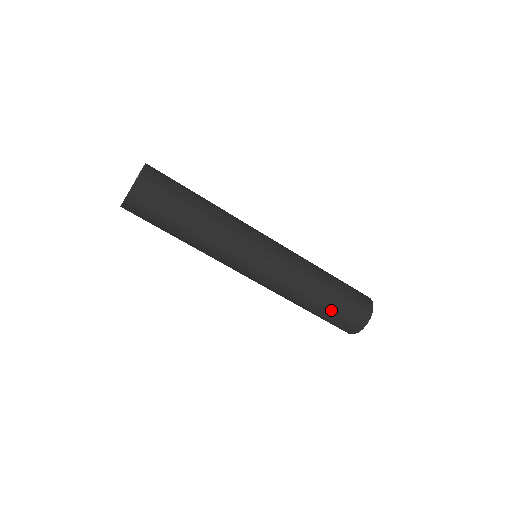
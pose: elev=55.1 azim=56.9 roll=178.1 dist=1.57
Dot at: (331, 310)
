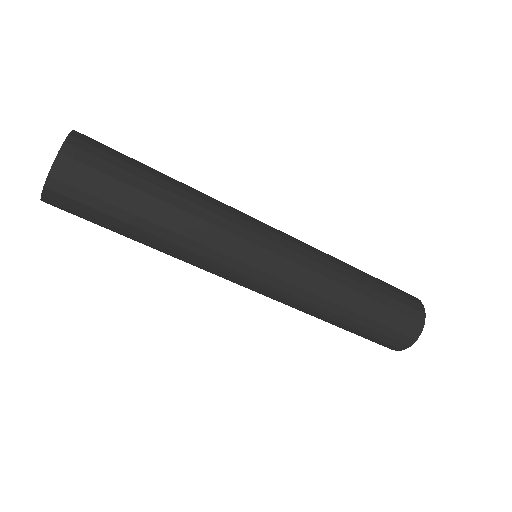
Dot at: (372, 319)
